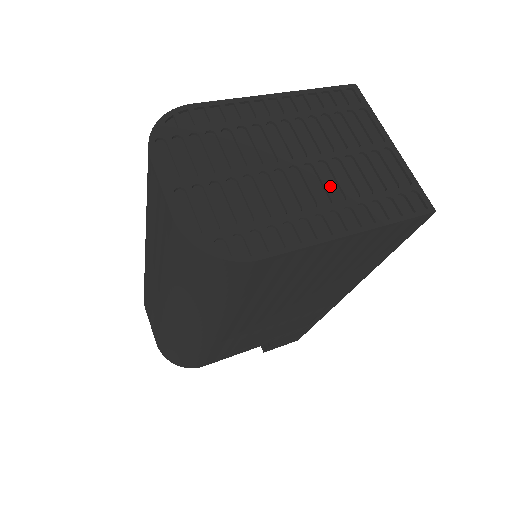
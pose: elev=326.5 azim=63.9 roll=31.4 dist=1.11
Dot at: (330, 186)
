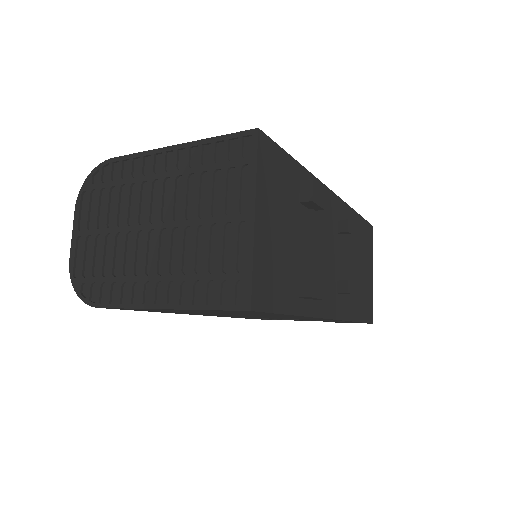
Dot at: (174, 255)
